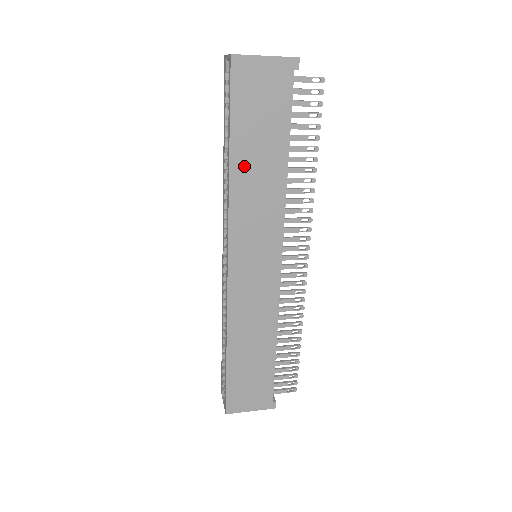
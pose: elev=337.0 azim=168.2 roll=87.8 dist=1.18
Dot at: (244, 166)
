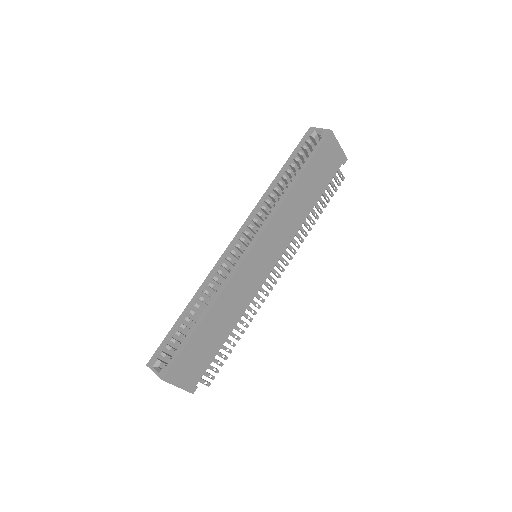
Dot at: (298, 192)
